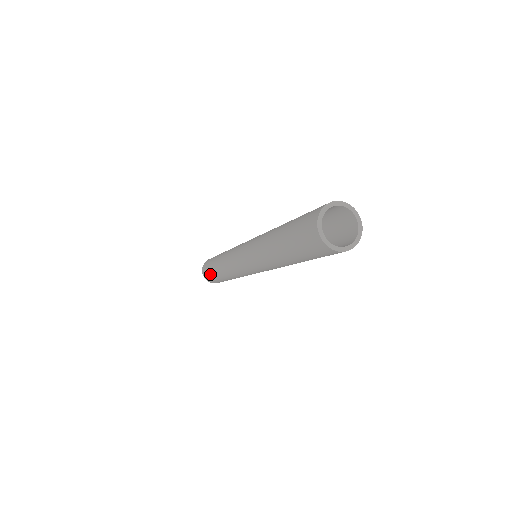
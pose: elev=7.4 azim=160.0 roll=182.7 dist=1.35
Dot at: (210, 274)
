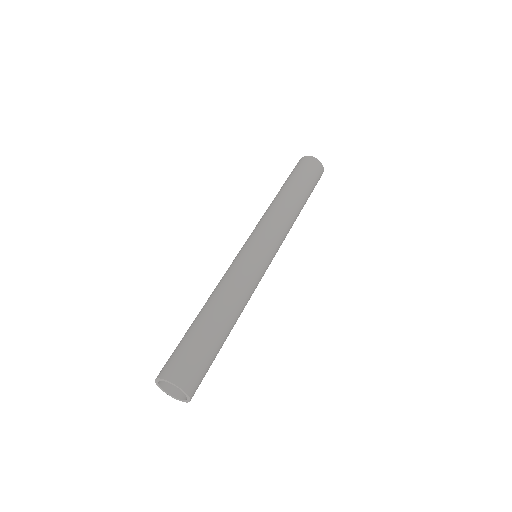
Dot at: occluded
